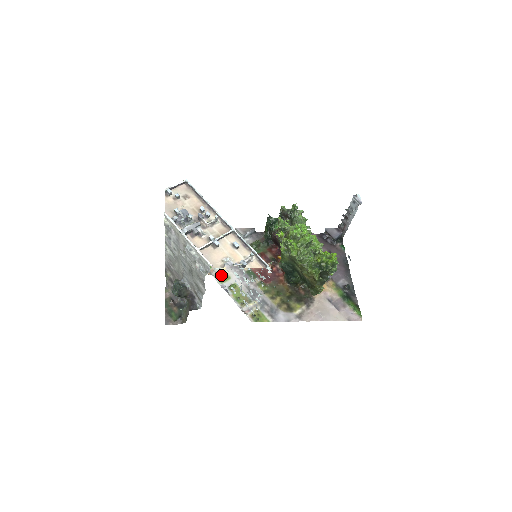
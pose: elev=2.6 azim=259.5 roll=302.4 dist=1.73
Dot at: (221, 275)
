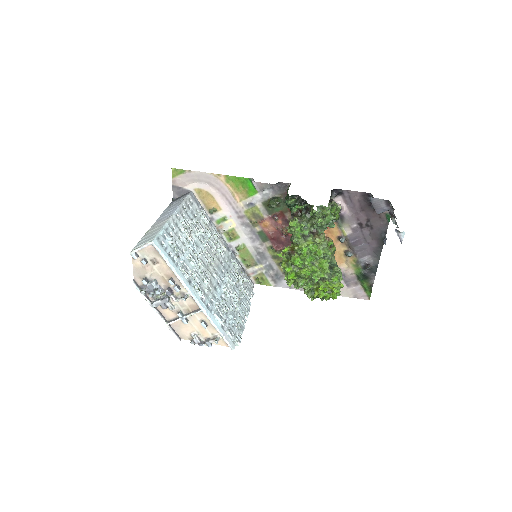
Dot at: (222, 254)
